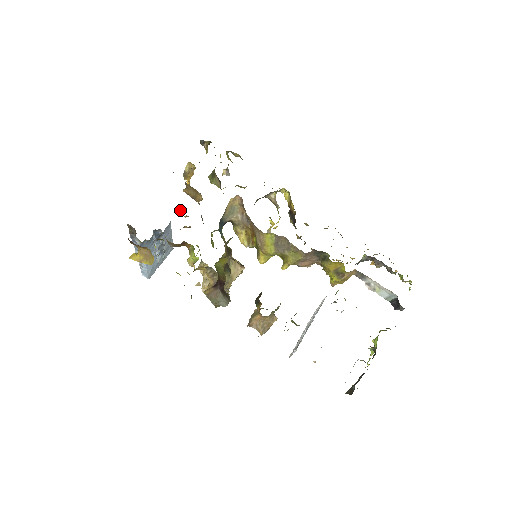
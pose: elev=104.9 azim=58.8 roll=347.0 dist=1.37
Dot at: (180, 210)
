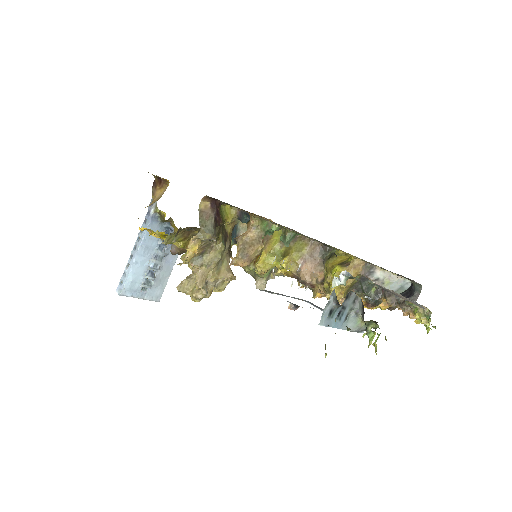
Dot at: occluded
